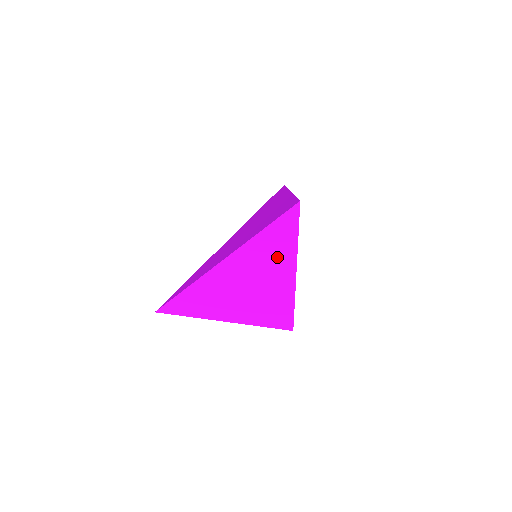
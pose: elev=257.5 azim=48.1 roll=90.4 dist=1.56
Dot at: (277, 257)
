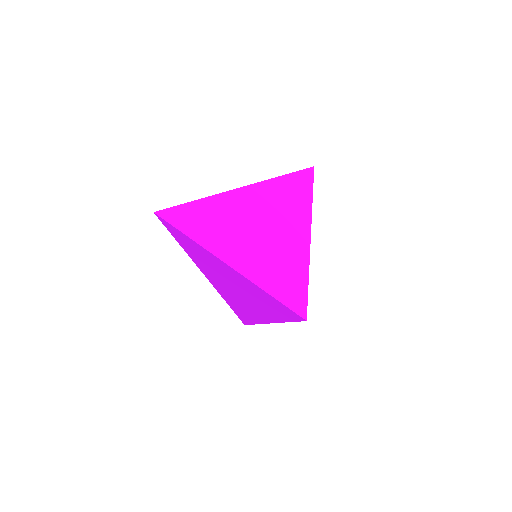
Dot at: (207, 258)
